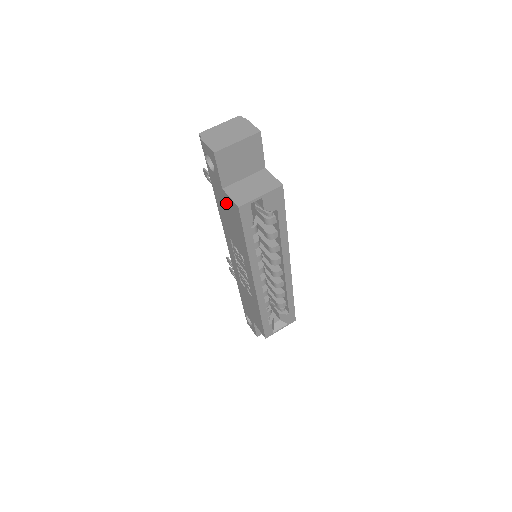
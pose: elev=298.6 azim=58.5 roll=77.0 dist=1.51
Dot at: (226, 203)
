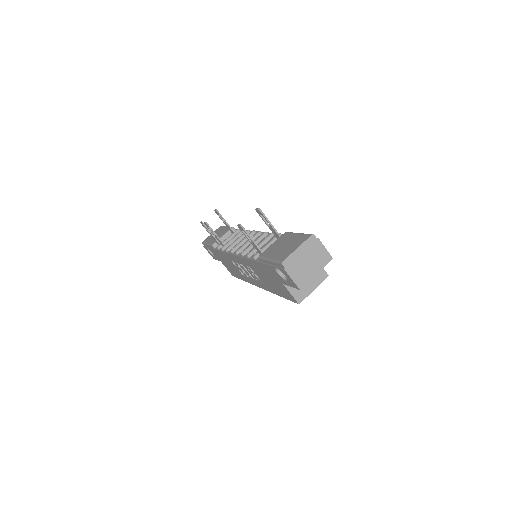
Dot at: (278, 283)
